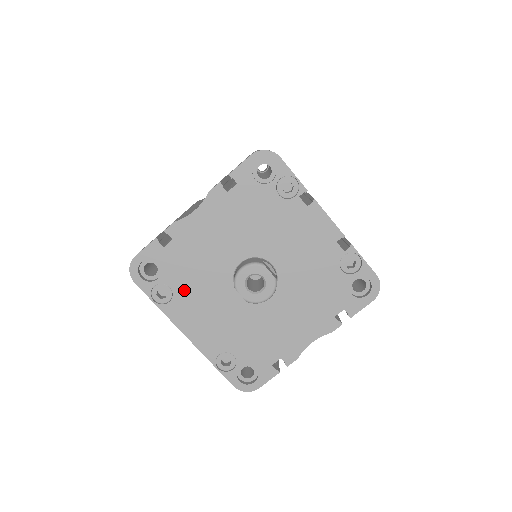
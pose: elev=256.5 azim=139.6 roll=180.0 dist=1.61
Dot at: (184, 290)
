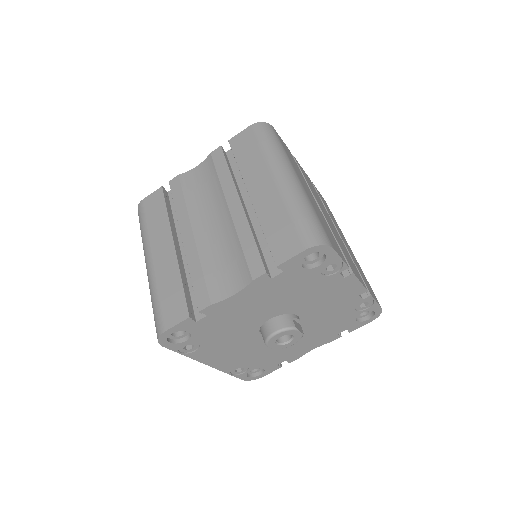
Dot at: (211, 342)
